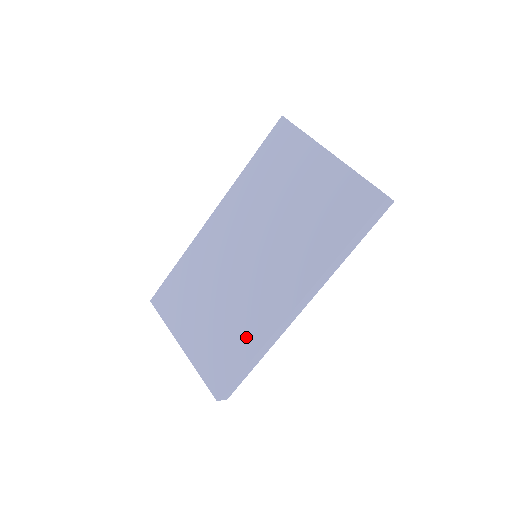
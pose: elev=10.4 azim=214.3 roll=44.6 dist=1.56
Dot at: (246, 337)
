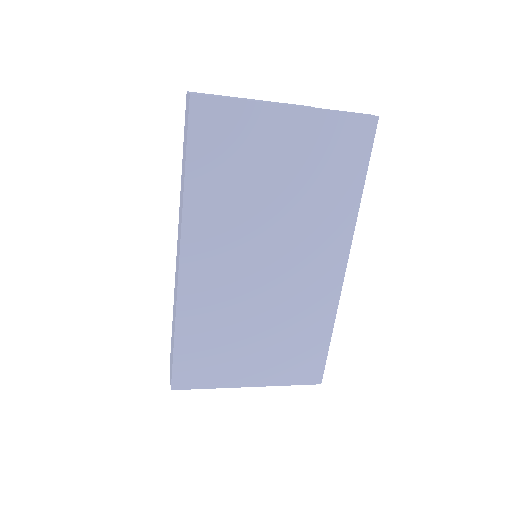
Dot at: (314, 324)
